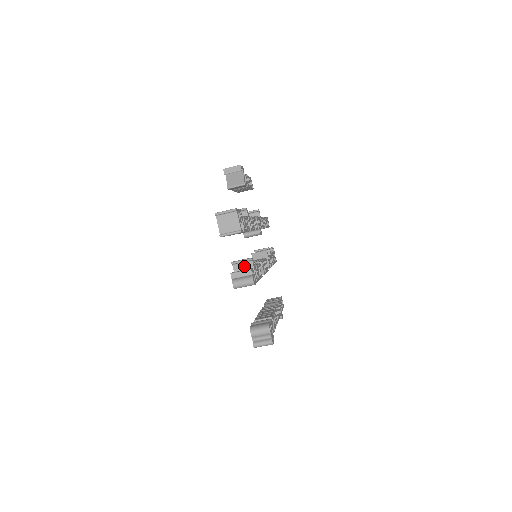
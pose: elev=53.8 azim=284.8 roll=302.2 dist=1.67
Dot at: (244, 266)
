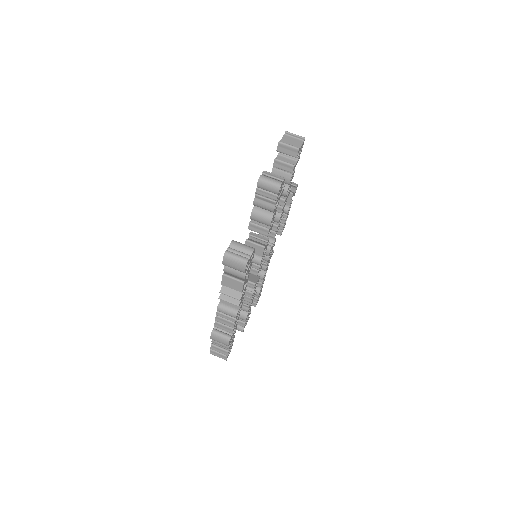
Dot at: occluded
